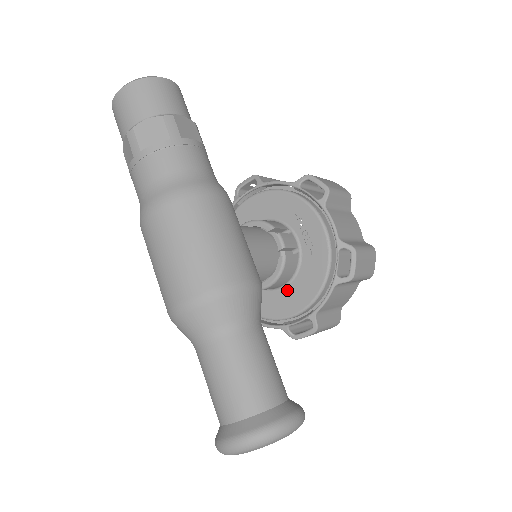
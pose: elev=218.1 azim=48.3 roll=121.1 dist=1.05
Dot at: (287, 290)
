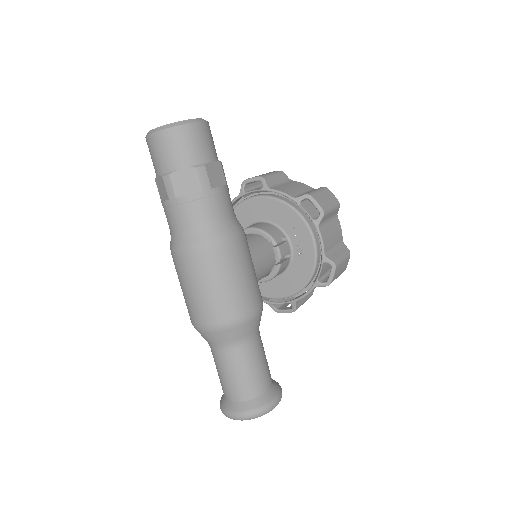
Dot at: (276, 279)
